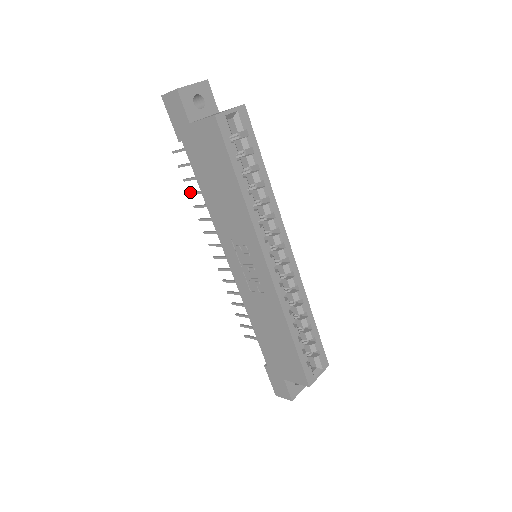
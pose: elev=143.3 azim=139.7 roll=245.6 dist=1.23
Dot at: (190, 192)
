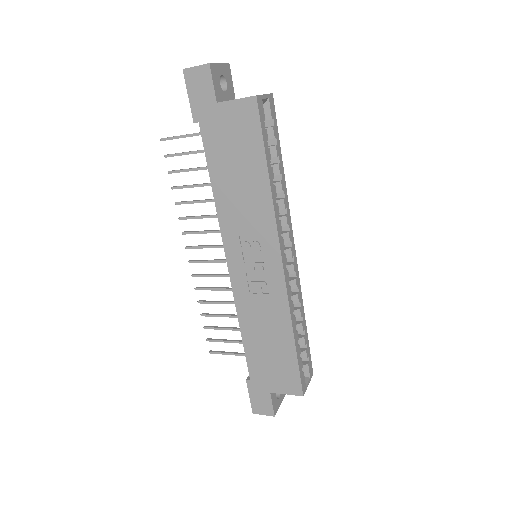
Dot at: (174, 186)
